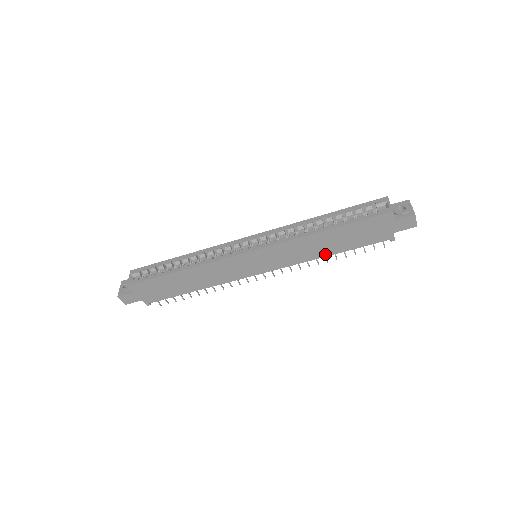
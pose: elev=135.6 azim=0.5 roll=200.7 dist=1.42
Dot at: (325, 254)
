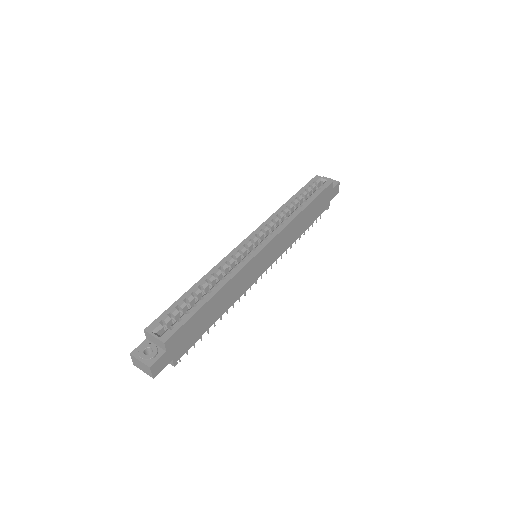
Dot at: (300, 233)
